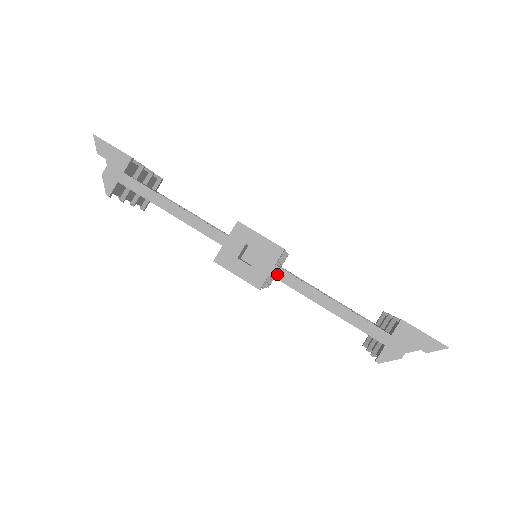
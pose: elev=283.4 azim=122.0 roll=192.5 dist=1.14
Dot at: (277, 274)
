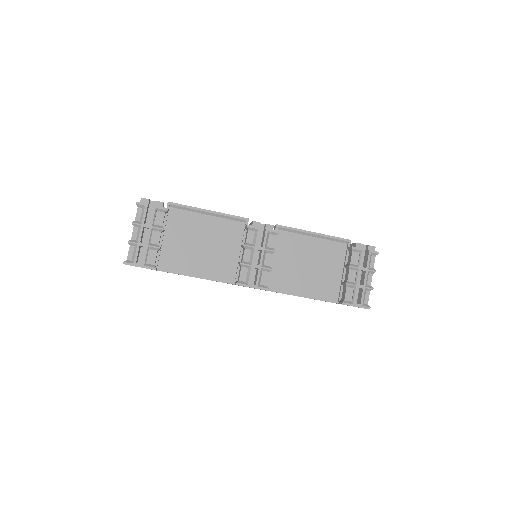
Dot at: occluded
